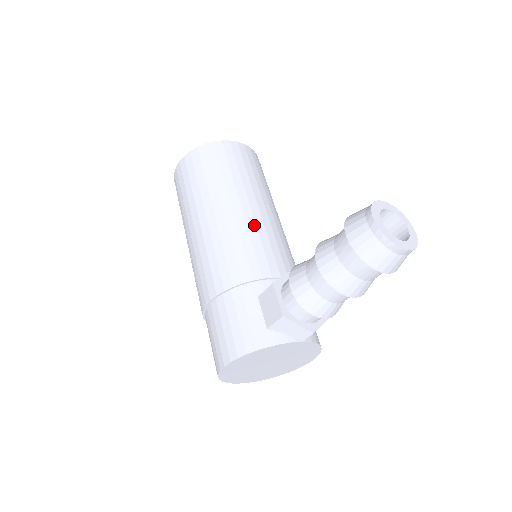
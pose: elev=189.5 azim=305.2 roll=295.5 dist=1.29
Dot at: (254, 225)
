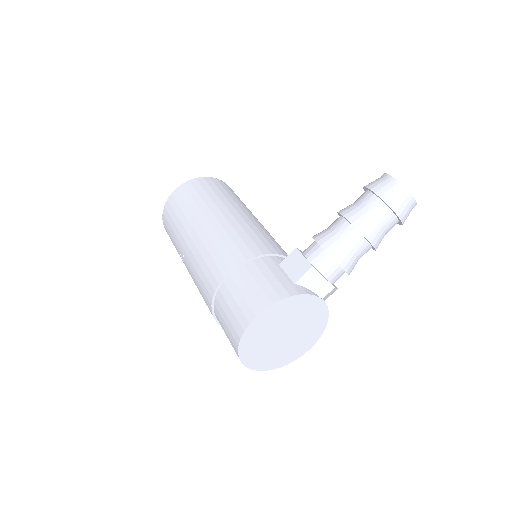
Dot at: (259, 226)
